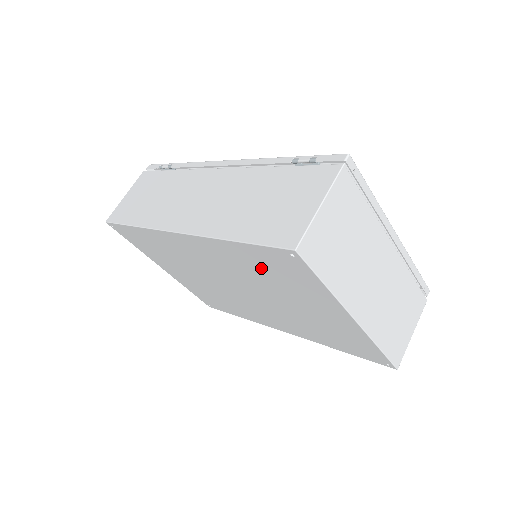
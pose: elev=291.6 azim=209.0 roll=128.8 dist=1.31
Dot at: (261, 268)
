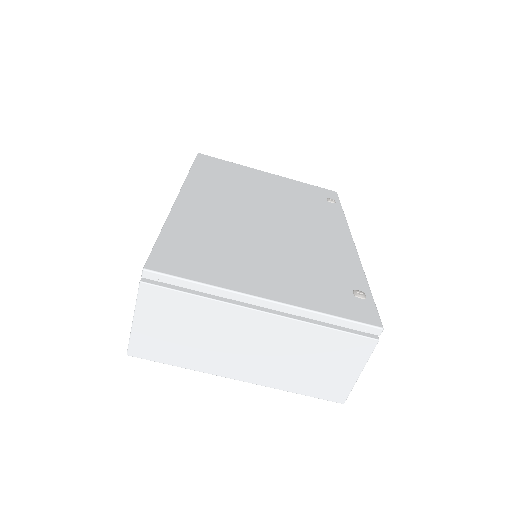
Dot at: occluded
